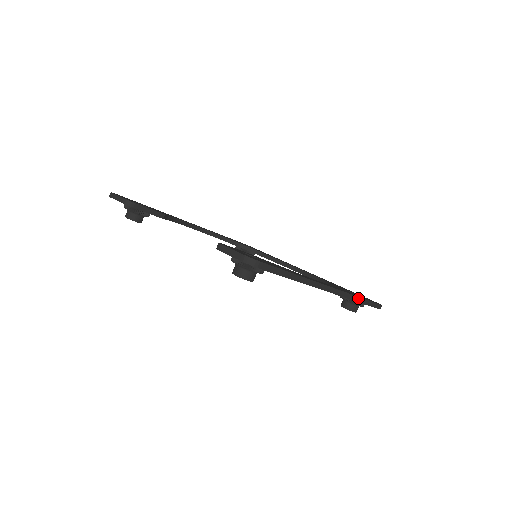
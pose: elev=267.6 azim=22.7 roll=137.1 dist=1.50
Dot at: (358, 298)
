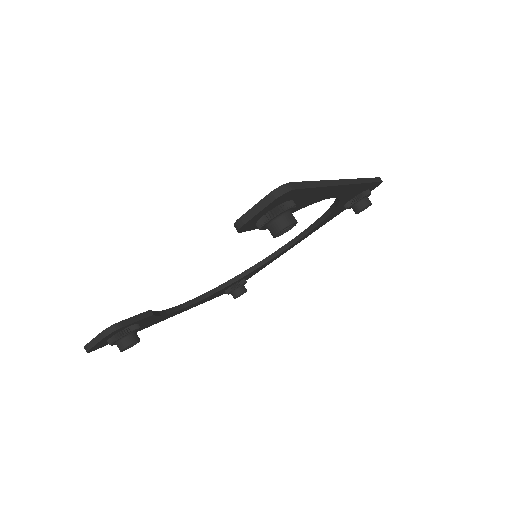
Dot at: (365, 180)
